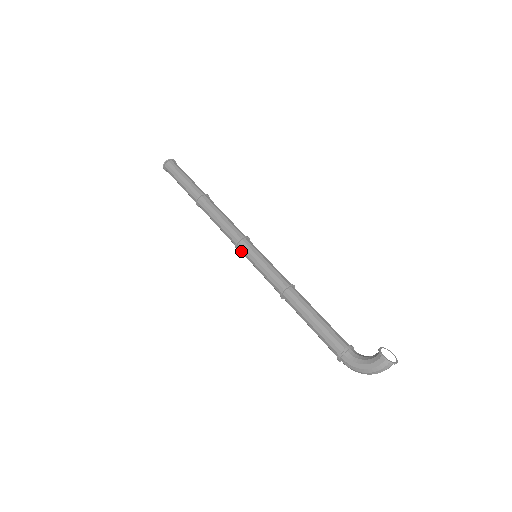
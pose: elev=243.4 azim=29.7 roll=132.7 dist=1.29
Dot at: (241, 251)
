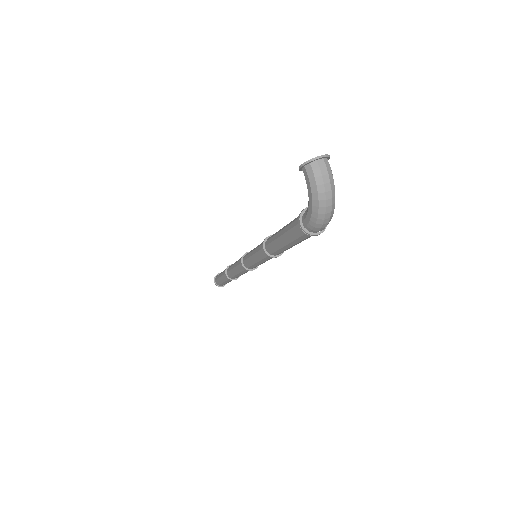
Dot at: (248, 267)
